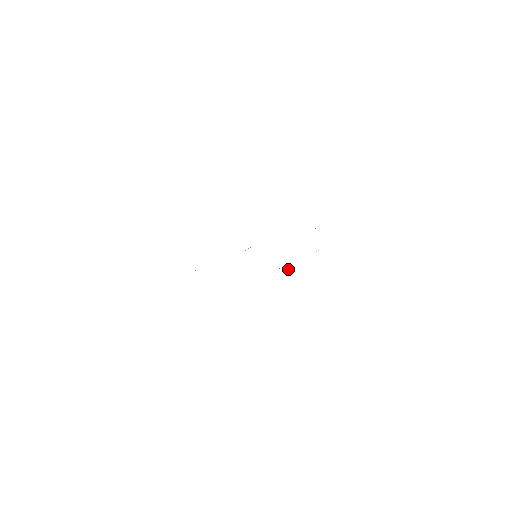
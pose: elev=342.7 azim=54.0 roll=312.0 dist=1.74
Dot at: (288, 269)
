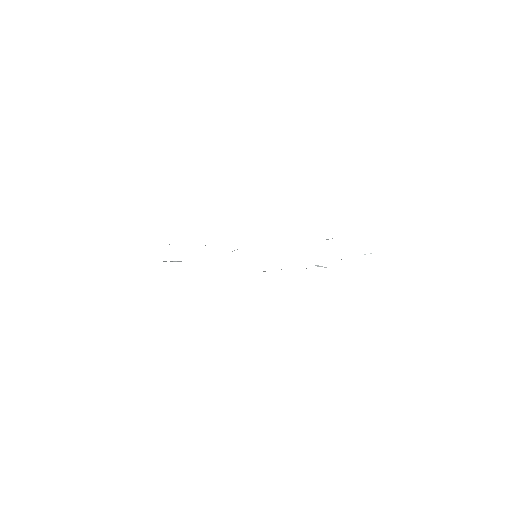
Dot at: occluded
